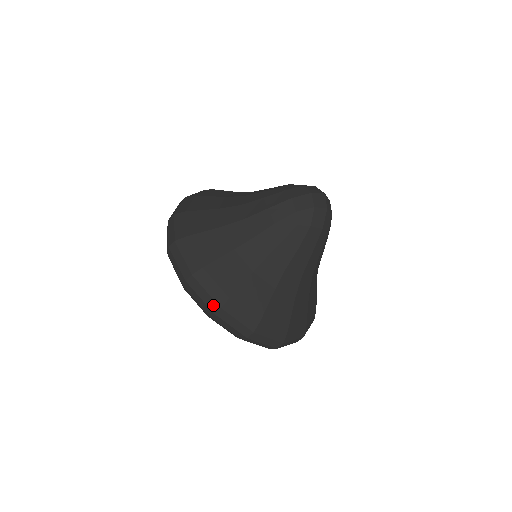
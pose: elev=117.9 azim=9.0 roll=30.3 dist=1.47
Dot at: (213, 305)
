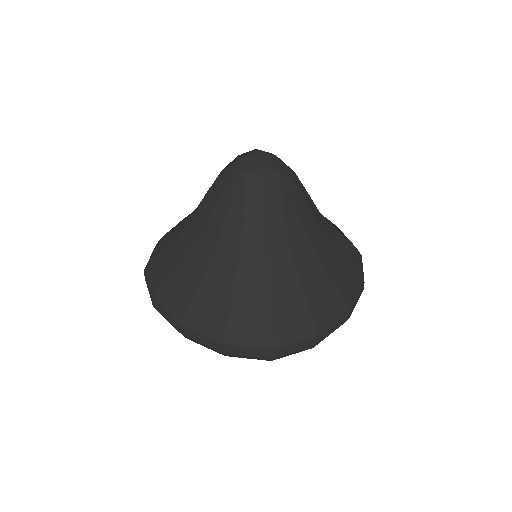
Dot at: (176, 324)
